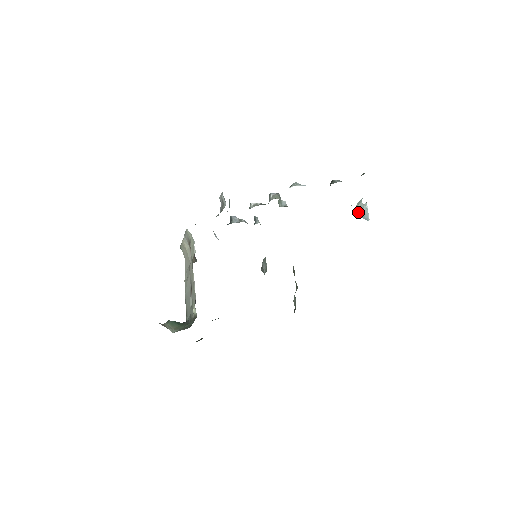
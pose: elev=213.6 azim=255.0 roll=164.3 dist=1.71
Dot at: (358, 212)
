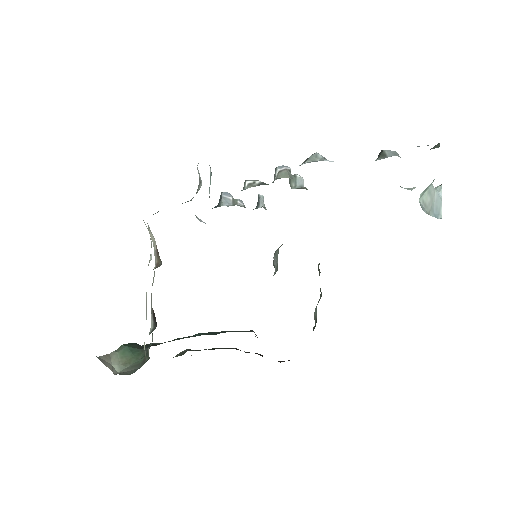
Dot at: (422, 206)
